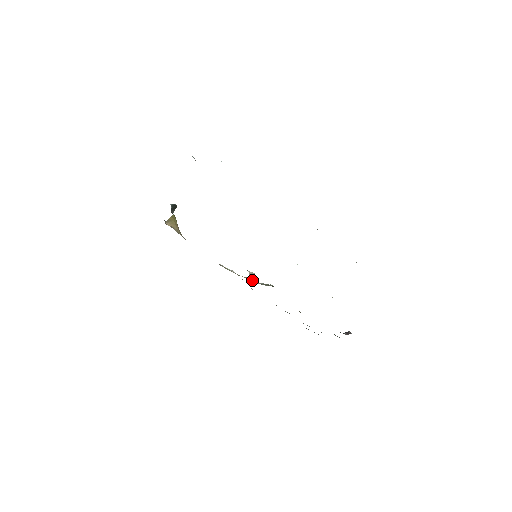
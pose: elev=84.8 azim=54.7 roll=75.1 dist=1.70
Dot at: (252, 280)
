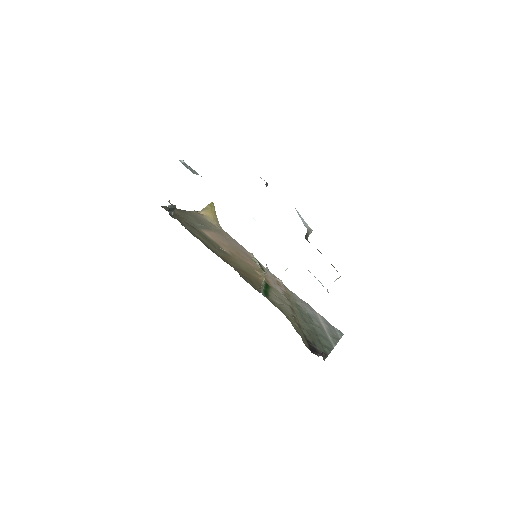
Dot at: (263, 277)
